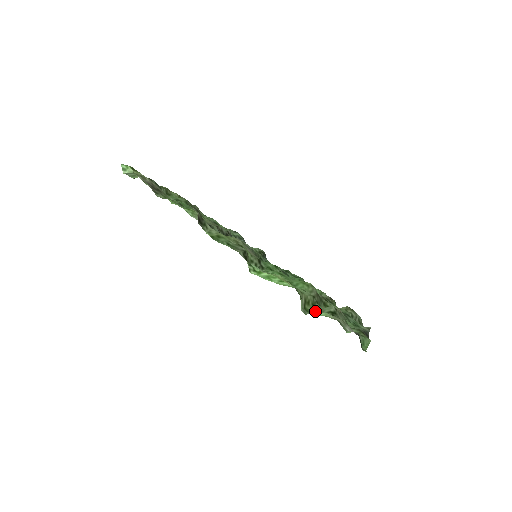
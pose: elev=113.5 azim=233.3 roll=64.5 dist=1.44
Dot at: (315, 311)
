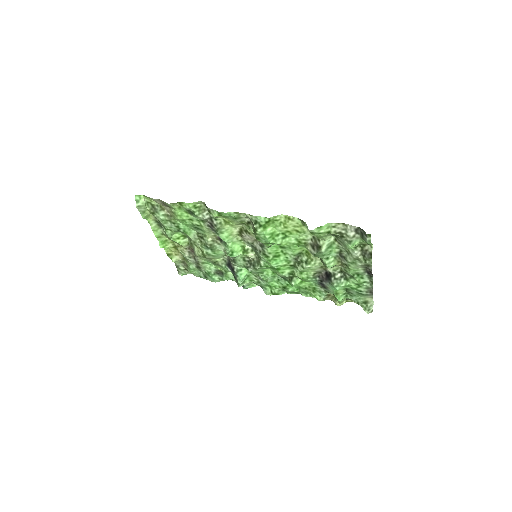
Dot at: (319, 236)
